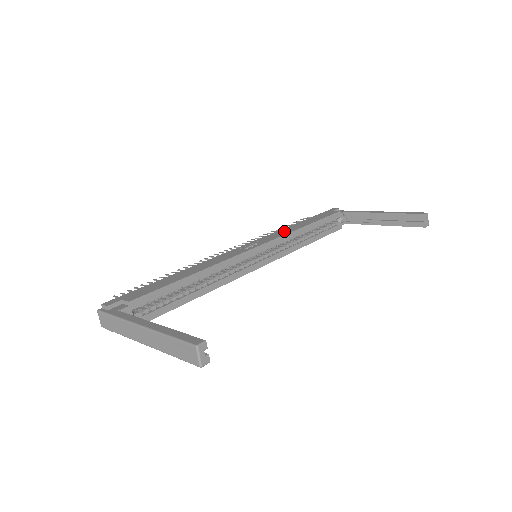
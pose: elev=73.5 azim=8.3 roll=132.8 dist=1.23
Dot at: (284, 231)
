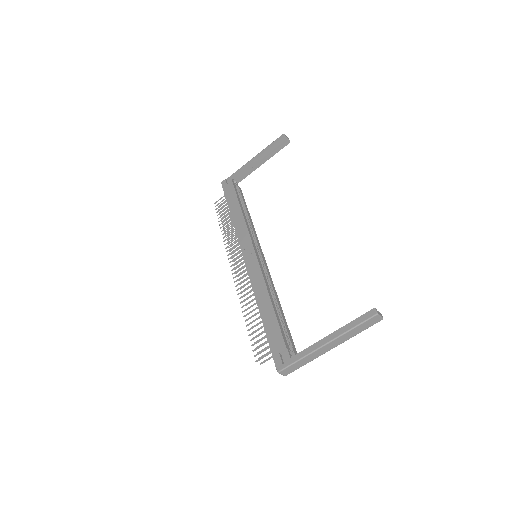
Dot at: (240, 227)
